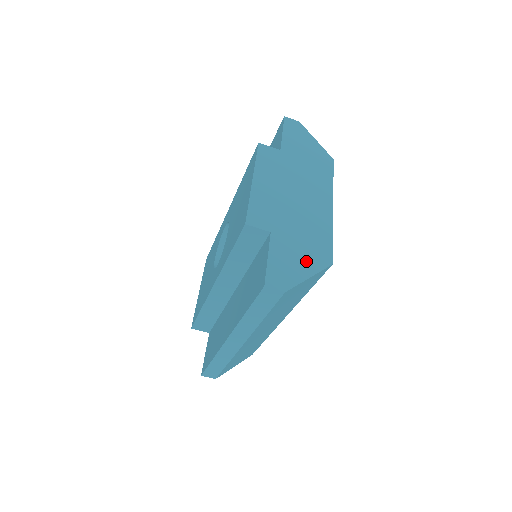
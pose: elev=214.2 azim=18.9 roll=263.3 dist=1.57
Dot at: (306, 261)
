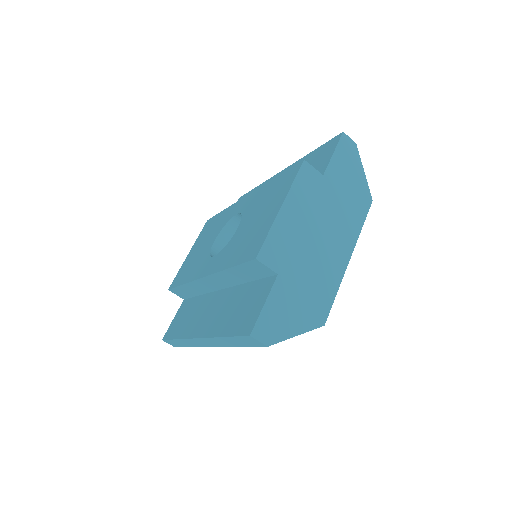
Dot at: (301, 316)
